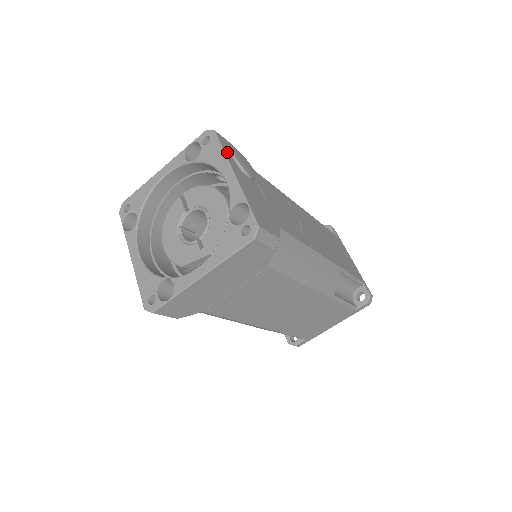
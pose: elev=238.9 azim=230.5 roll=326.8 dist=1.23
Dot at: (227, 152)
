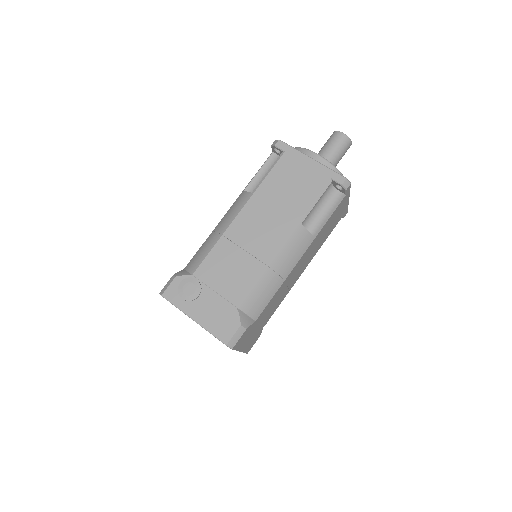
Dot at: (178, 303)
